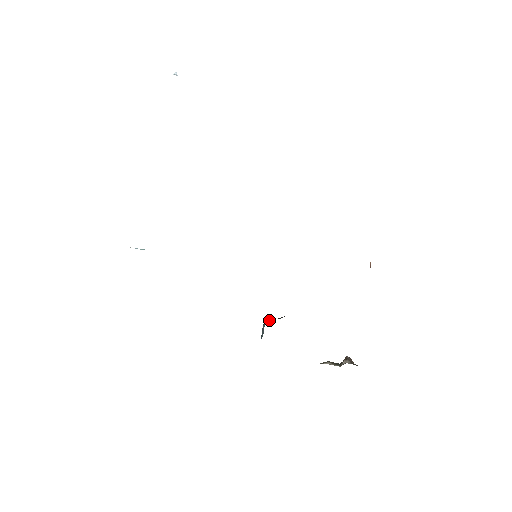
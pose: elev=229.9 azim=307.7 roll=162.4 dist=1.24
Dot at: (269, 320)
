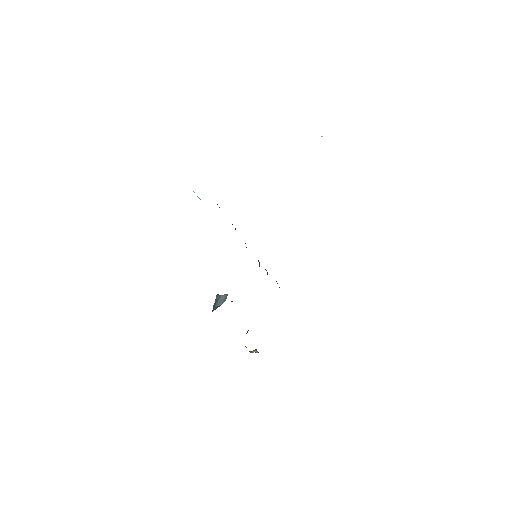
Dot at: occluded
